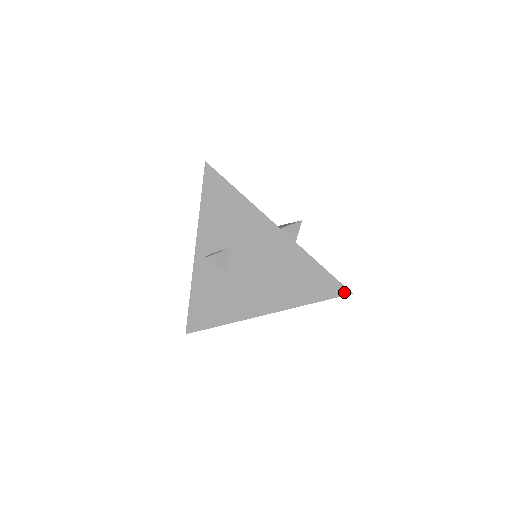
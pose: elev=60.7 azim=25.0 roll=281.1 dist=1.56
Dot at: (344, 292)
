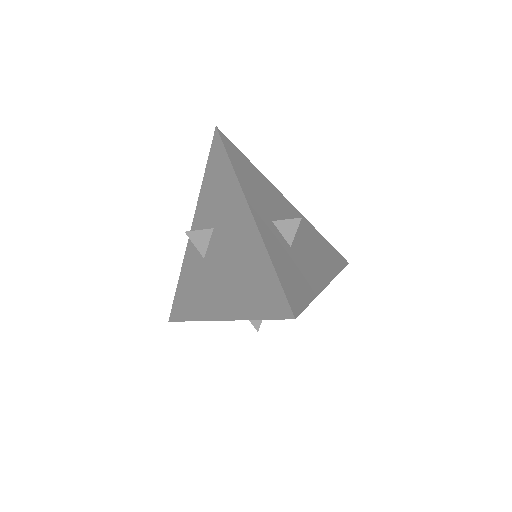
Dot at: (287, 314)
